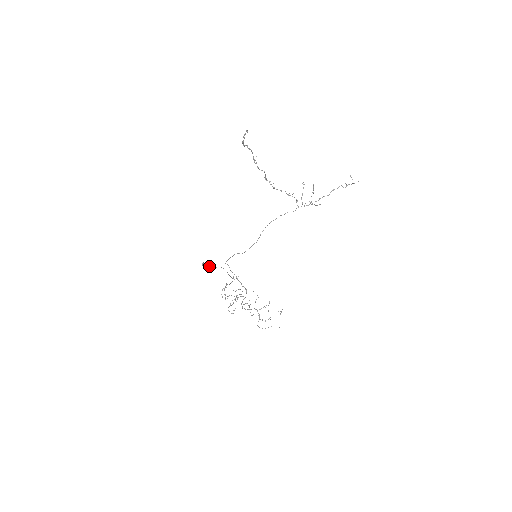
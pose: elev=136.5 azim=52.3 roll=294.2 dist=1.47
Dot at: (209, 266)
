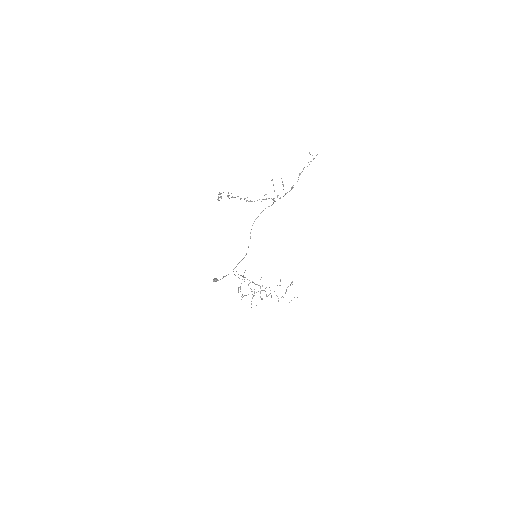
Dot at: occluded
